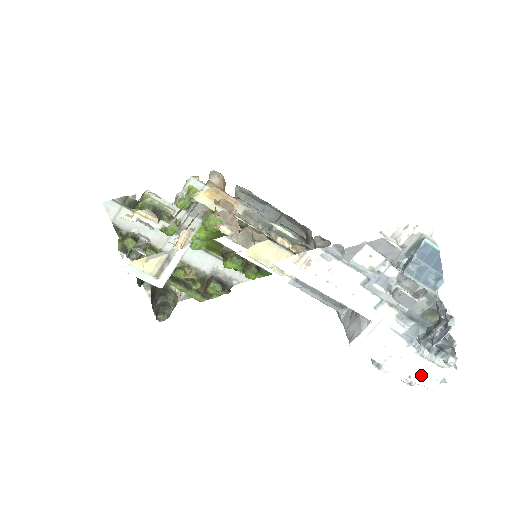
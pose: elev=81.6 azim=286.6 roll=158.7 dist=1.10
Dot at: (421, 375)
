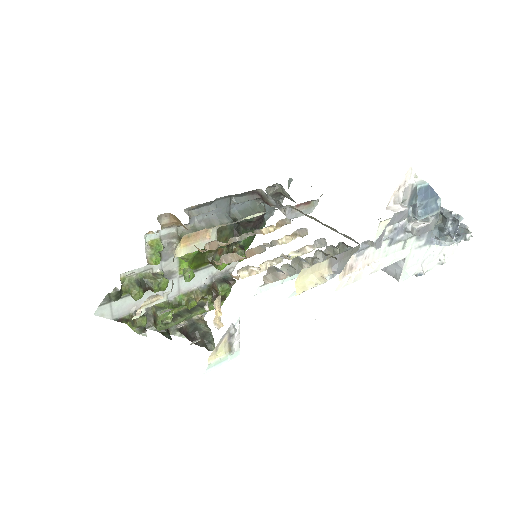
Dot at: (445, 252)
